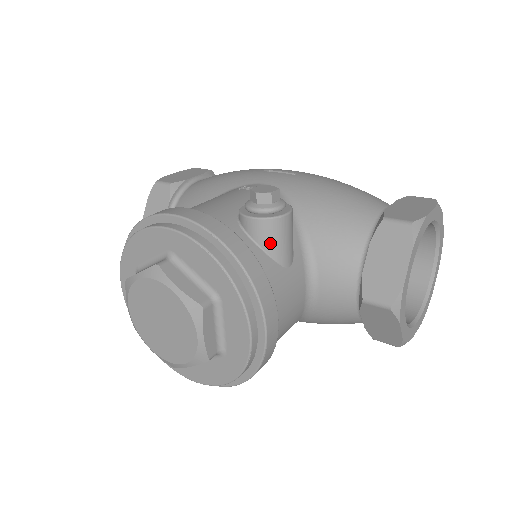
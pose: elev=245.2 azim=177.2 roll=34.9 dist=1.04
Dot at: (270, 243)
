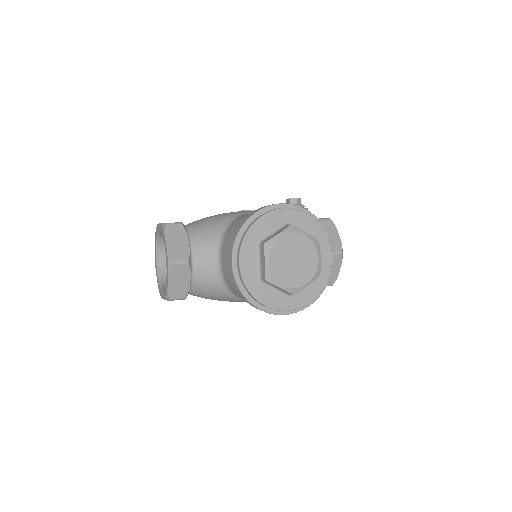
Dot at: occluded
